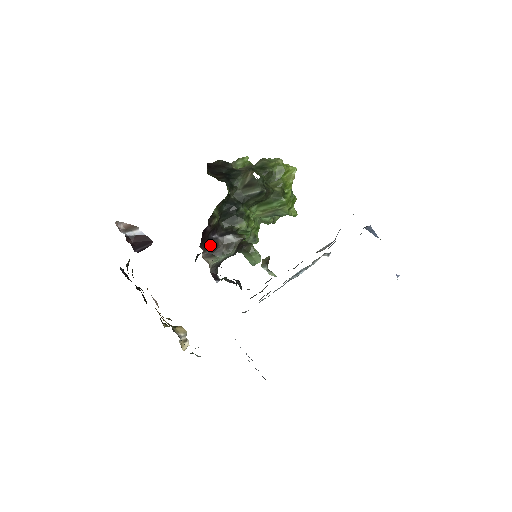
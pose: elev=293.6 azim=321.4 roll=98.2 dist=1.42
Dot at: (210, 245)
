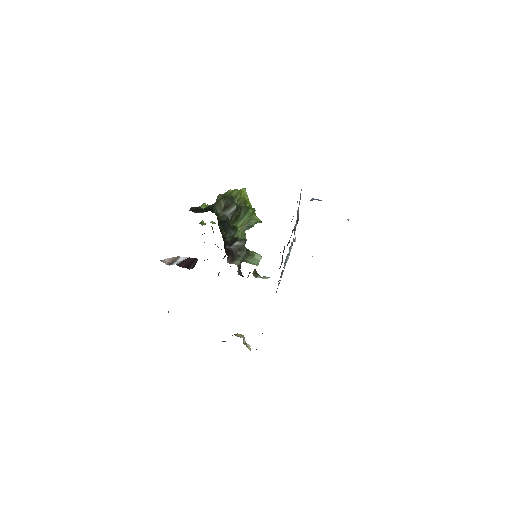
Dot at: (229, 253)
